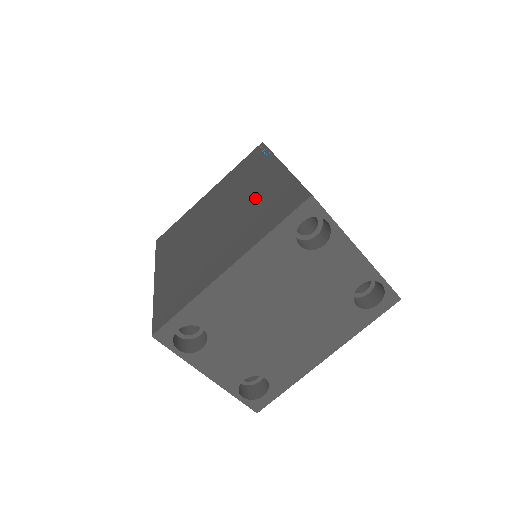
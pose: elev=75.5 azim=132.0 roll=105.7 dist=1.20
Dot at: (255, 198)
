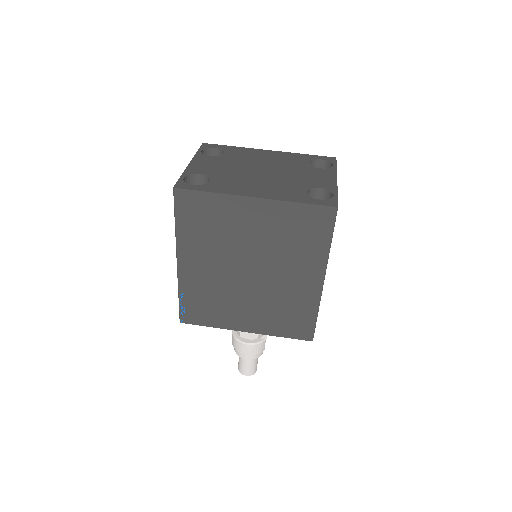
Dot at: occluded
